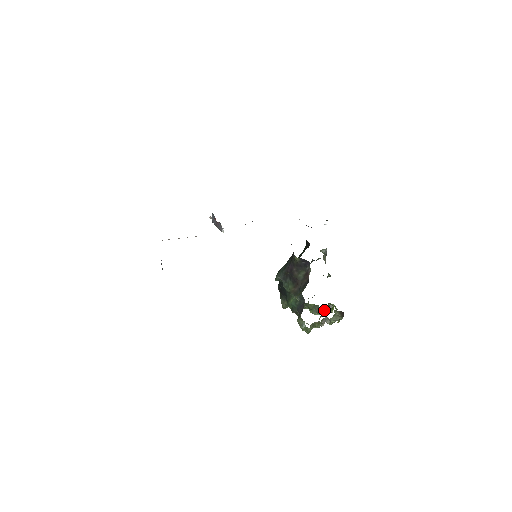
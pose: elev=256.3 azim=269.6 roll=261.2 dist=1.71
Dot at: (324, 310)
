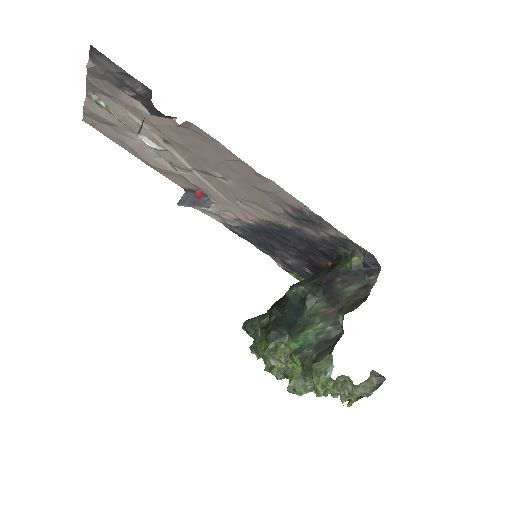
Dot at: occluded
